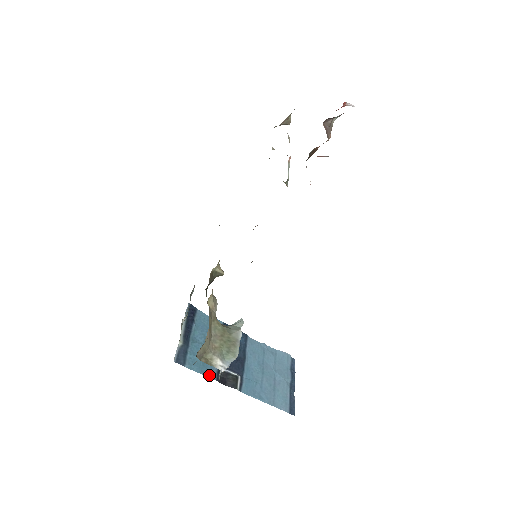
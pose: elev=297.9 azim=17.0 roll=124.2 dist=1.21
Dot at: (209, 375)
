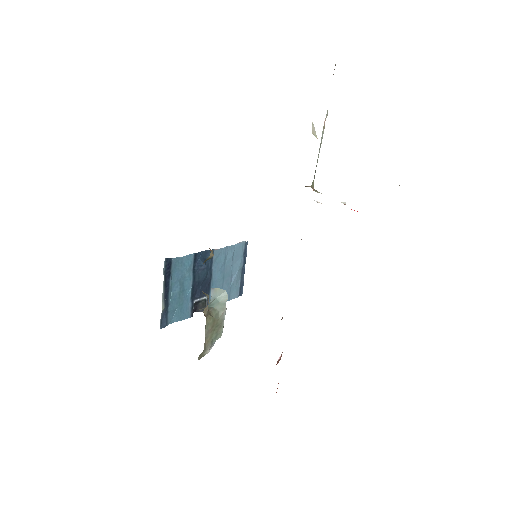
Dot at: (186, 317)
